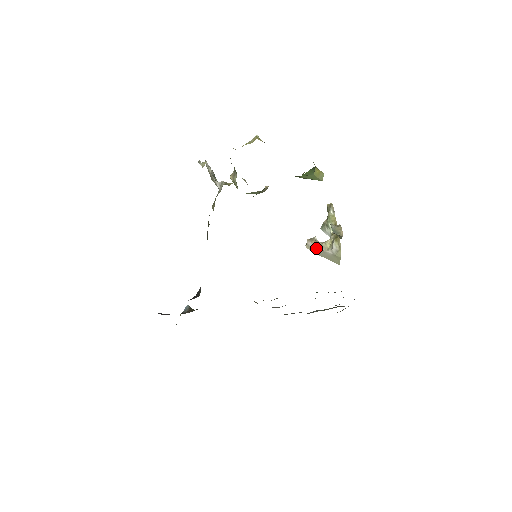
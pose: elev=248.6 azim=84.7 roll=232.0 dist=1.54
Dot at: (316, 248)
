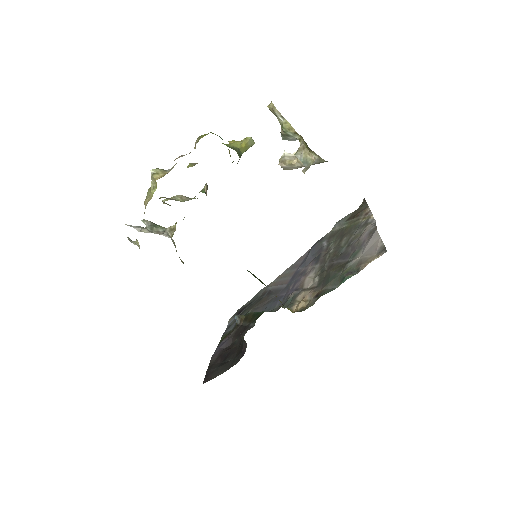
Dot at: (295, 167)
